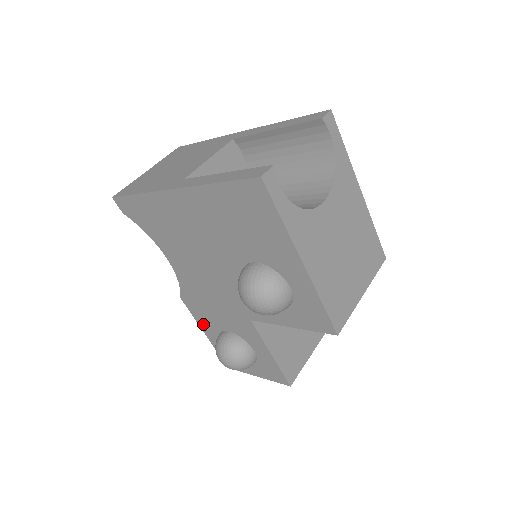
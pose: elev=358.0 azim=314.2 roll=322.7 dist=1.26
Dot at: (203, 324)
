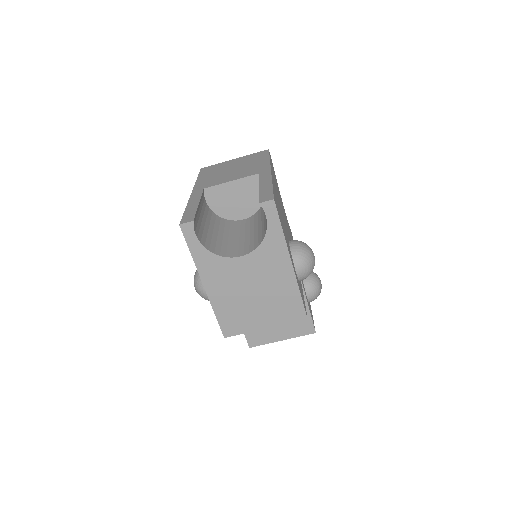
Dot at: occluded
